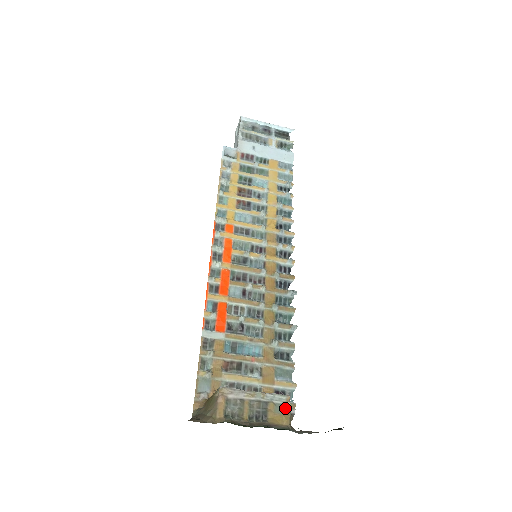
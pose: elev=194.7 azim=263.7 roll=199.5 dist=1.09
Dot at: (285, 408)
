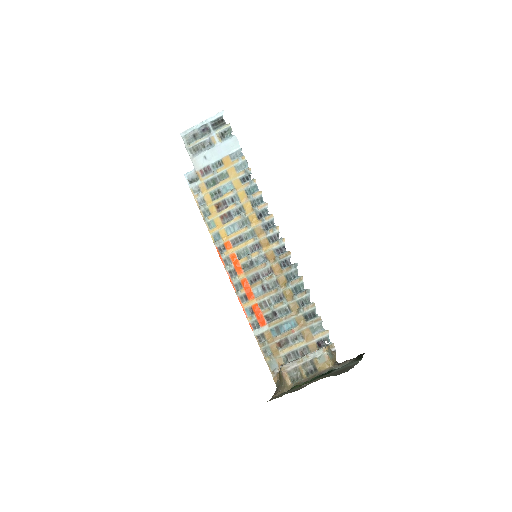
Dot at: (325, 357)
